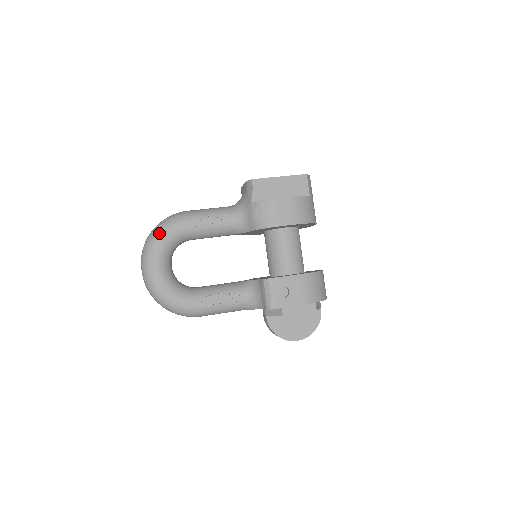
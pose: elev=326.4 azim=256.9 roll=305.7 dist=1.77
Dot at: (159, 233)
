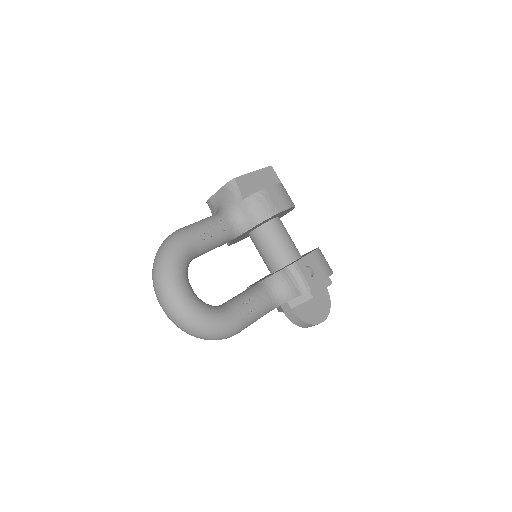
Dot at: (171, 255)
